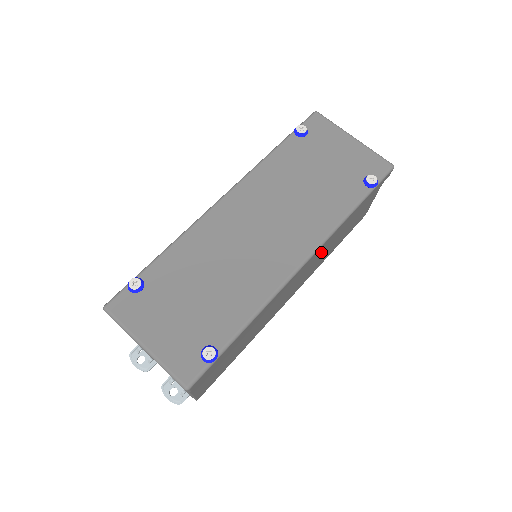
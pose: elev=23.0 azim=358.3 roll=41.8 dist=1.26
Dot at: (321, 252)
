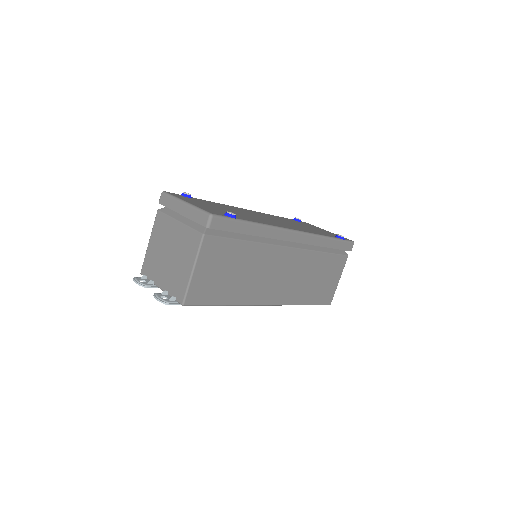
Dot at: (303, 265)
